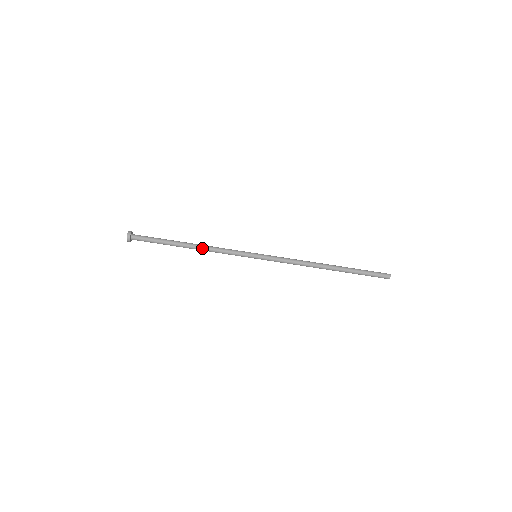
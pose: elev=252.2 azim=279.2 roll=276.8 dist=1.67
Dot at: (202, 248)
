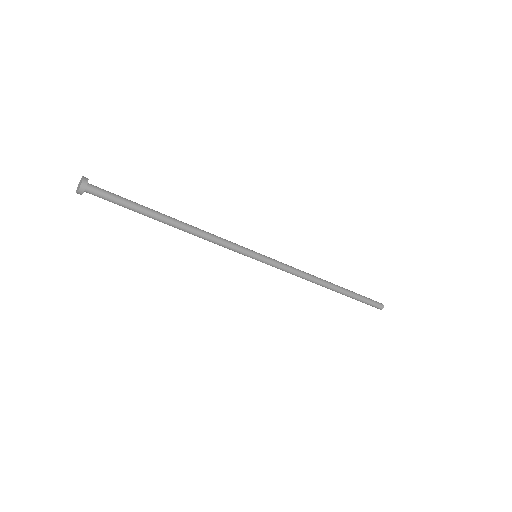
Dot at: (191, 232)
